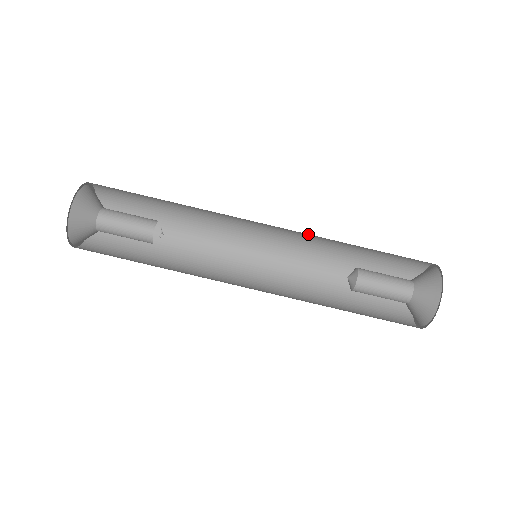
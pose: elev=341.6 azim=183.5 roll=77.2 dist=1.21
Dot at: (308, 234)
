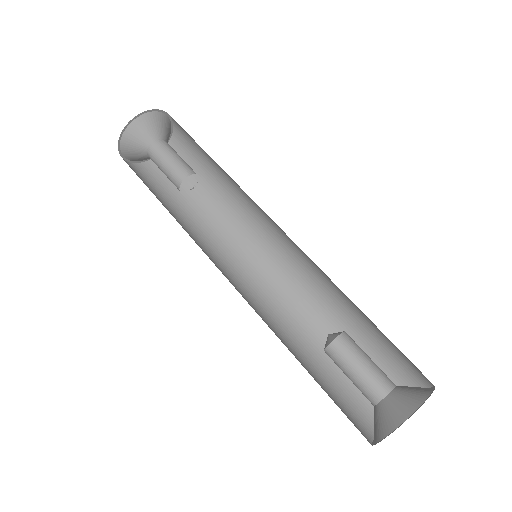
Dot at: occluded
